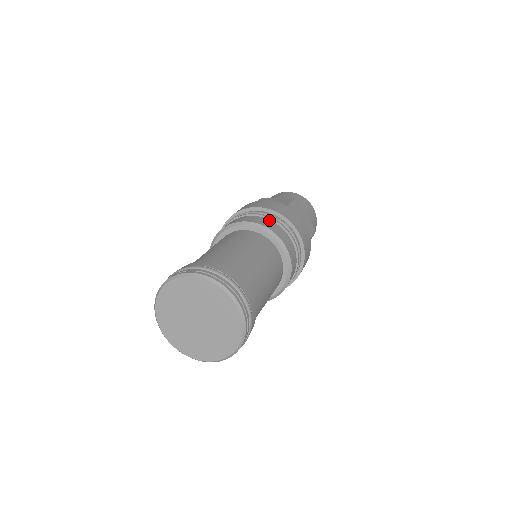
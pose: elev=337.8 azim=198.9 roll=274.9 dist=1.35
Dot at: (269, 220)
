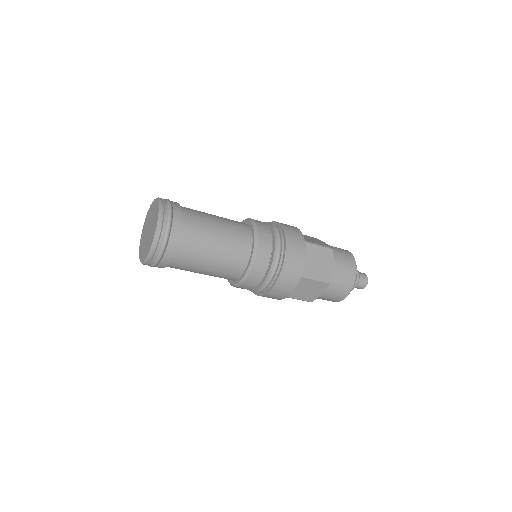
Dot at: (270, 230)
